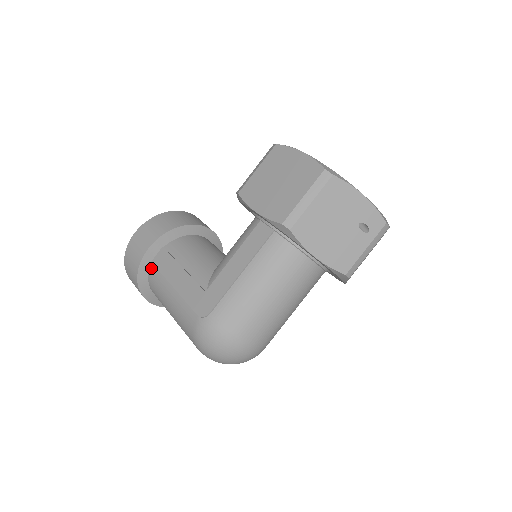
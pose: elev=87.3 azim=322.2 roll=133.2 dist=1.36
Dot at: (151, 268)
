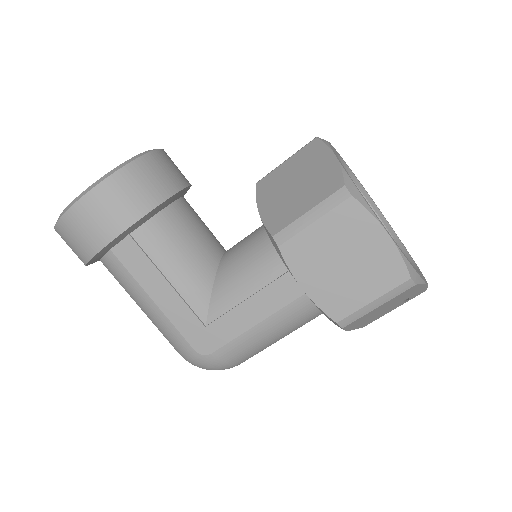
Dot at: (109, 256)
